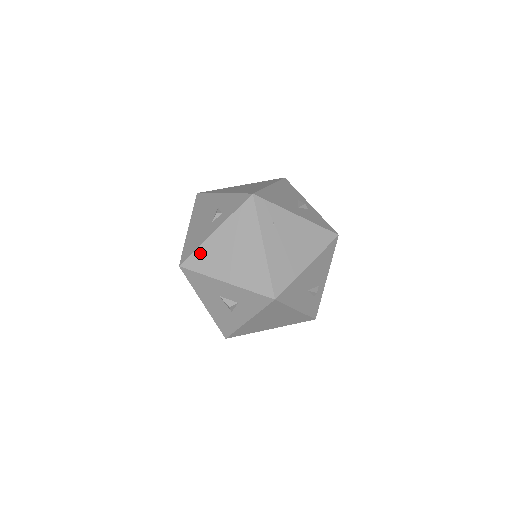
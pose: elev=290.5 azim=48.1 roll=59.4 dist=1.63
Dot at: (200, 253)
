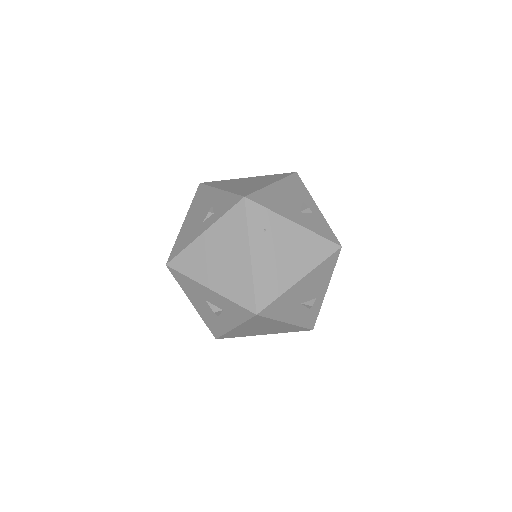
Dot at: (187, 254)
